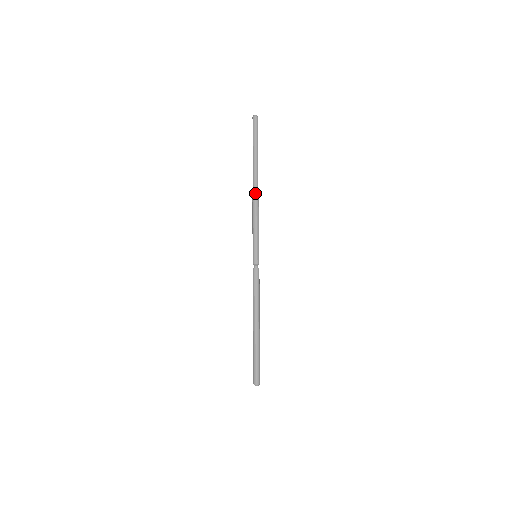
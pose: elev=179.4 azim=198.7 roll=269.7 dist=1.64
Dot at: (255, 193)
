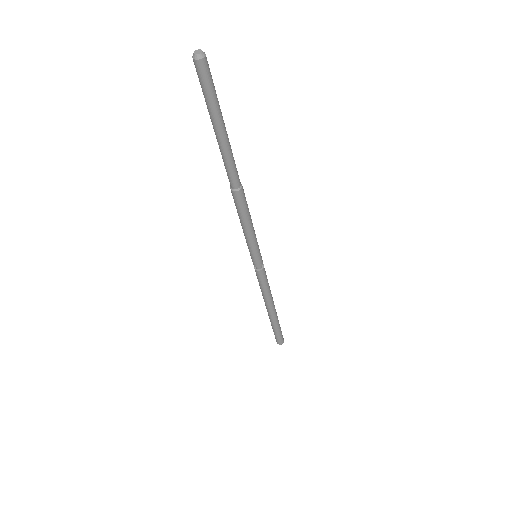
Dot at: (237, 193)
